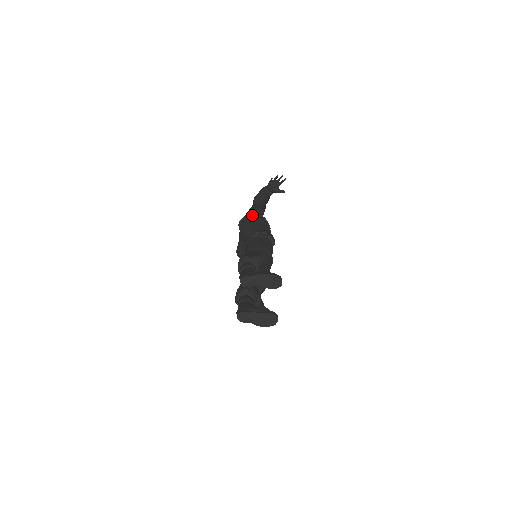
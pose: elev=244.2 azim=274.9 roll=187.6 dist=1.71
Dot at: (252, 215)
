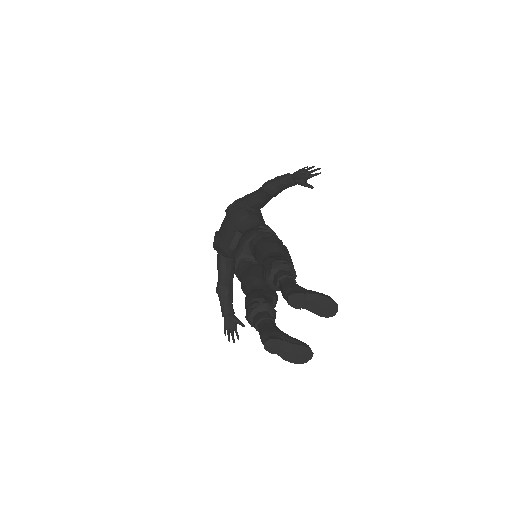
Dot at: (253, 202)
